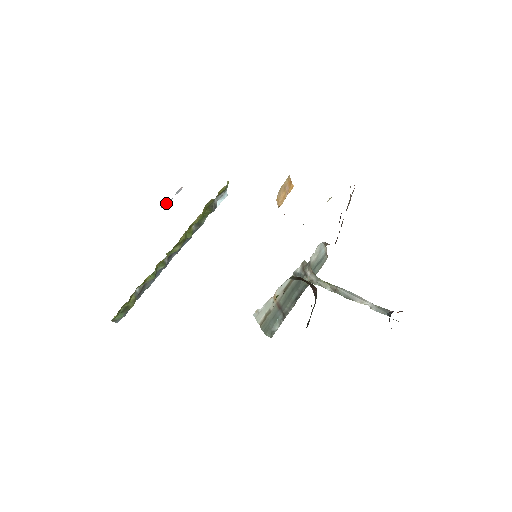
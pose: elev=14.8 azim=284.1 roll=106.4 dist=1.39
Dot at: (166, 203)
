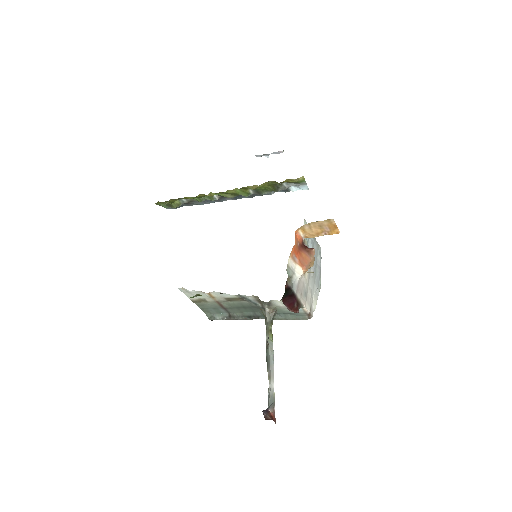
Dot at: occluded
